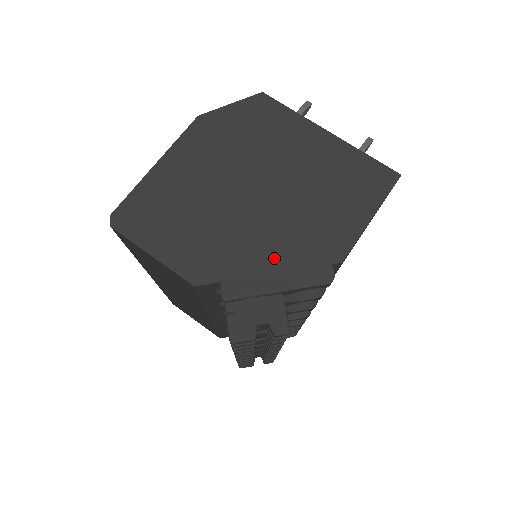
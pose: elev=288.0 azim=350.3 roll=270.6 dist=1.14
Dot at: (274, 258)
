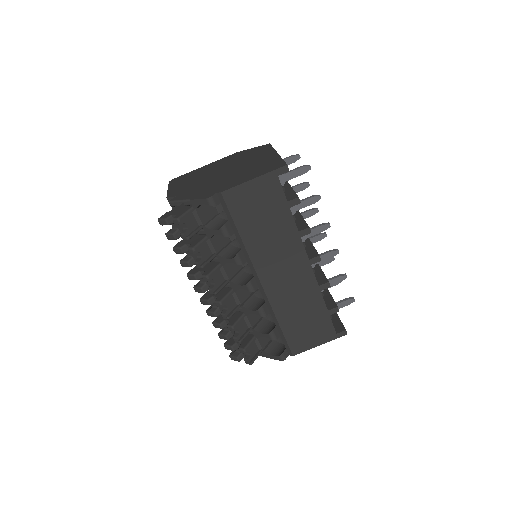
Dot at: (200, 190)
